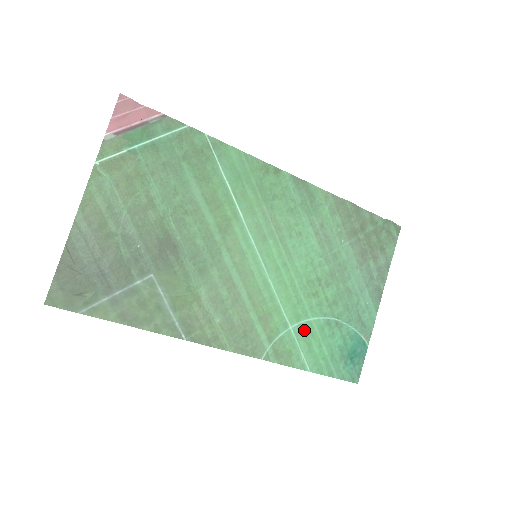
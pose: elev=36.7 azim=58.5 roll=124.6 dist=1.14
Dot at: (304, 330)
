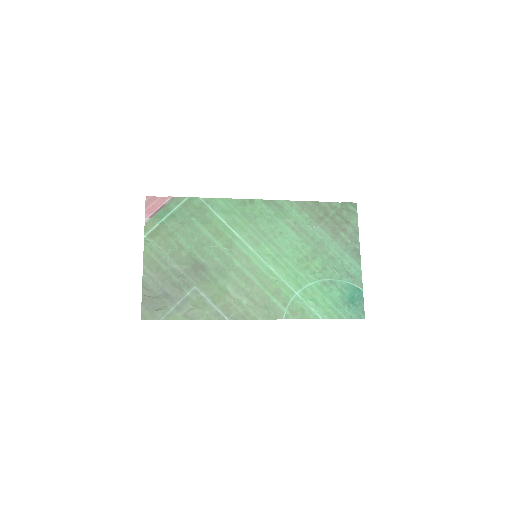
Dot at: (308, 293)
